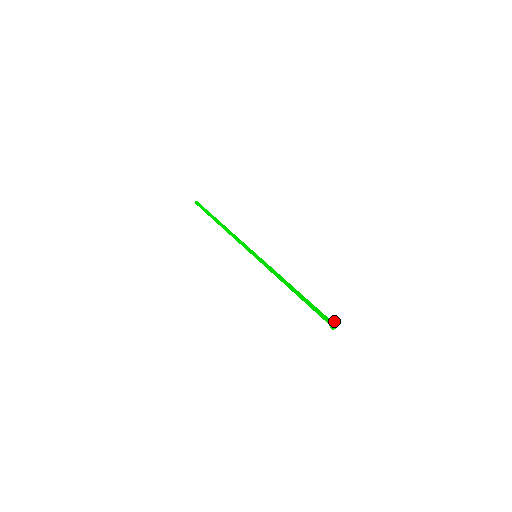
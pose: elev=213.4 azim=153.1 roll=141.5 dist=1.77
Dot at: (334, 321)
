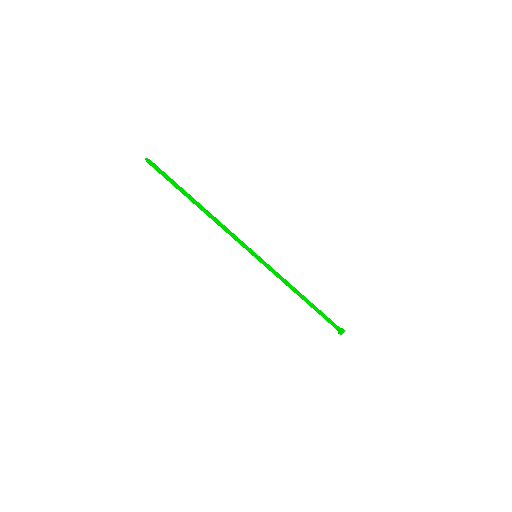
Dot at: (343, 330)
